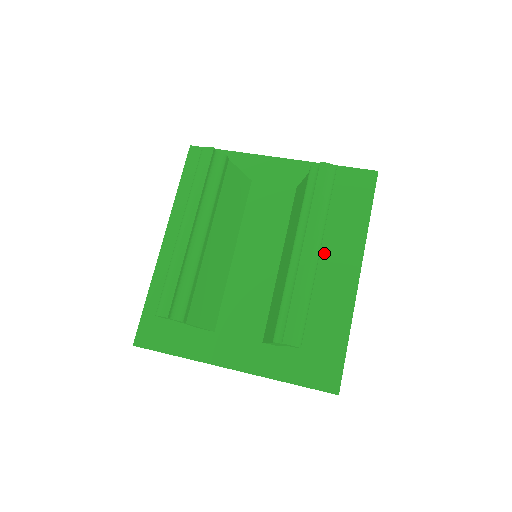
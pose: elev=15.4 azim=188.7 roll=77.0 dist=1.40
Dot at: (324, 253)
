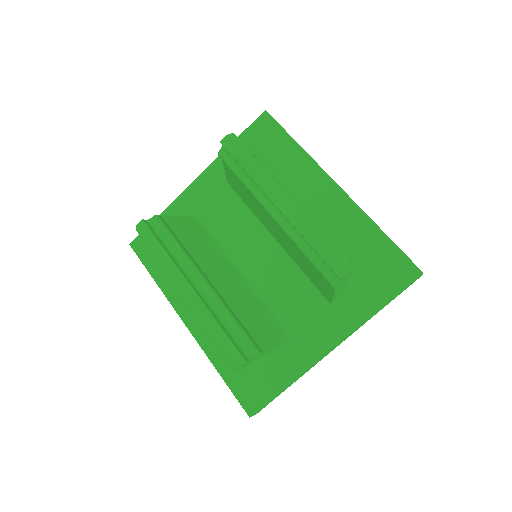
Dot at: (296, 199)
